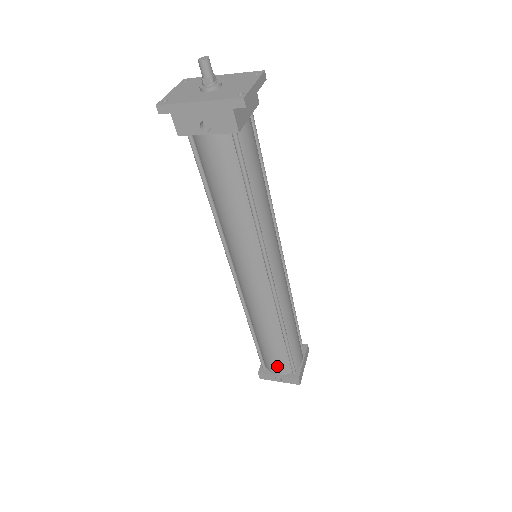
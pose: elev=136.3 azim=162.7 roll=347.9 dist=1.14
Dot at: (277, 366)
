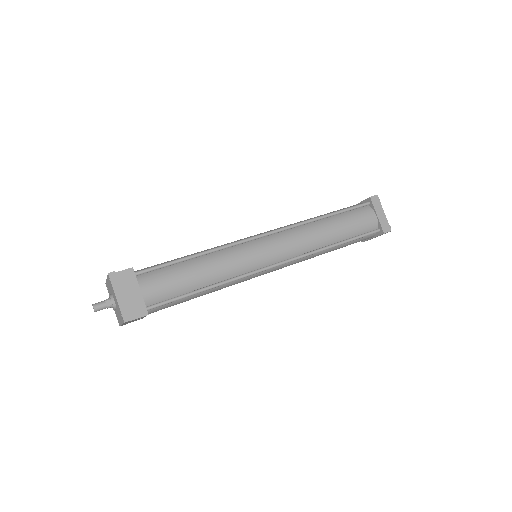
Dot at: (362, 240)
